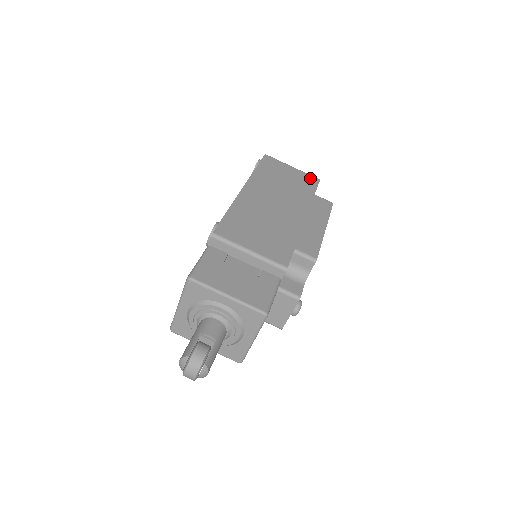
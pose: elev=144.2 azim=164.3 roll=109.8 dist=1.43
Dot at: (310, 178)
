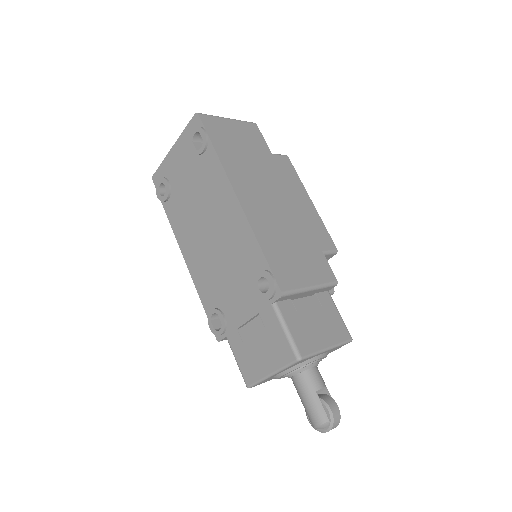
Dot at: (251, 128)
